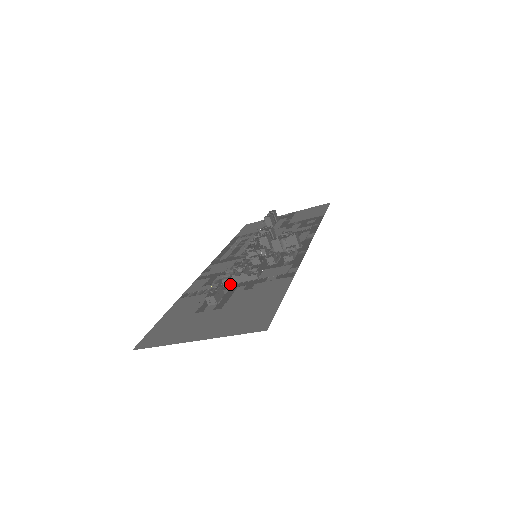
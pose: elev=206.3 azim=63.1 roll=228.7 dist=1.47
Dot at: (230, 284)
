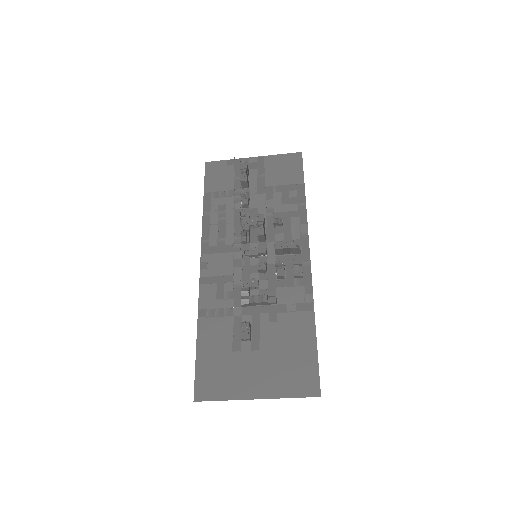
Dot at: (249, 306)
